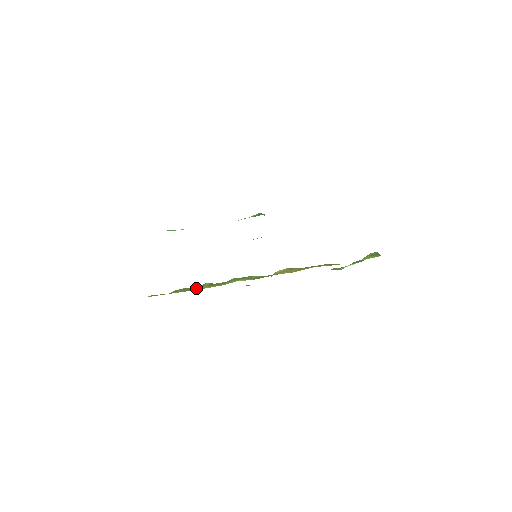
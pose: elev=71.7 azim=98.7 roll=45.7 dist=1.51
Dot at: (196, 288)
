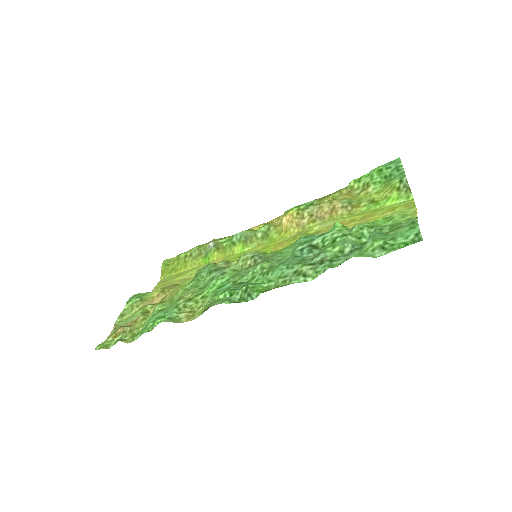
Dot at: (203, 255)
